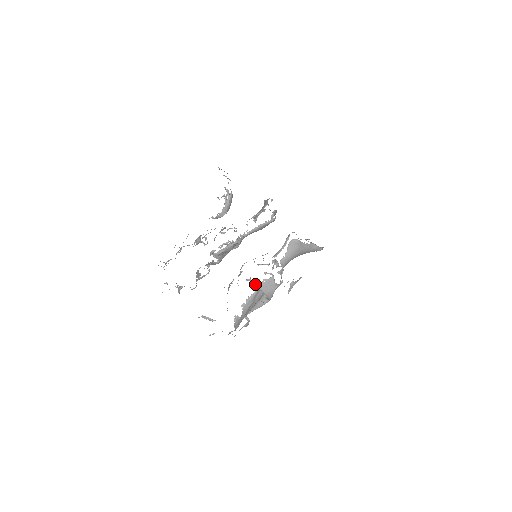
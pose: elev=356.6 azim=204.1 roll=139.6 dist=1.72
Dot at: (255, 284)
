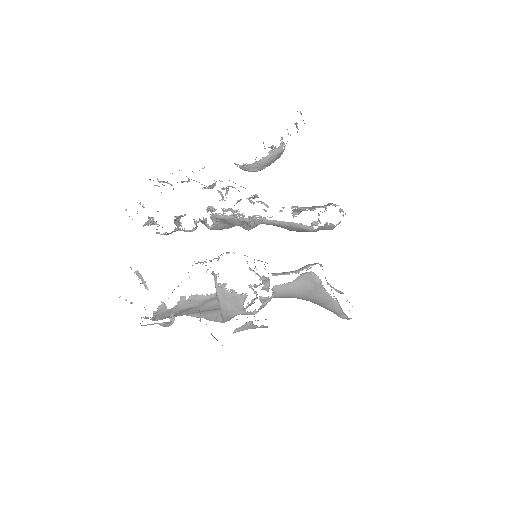
Dot at: (217, 286)
